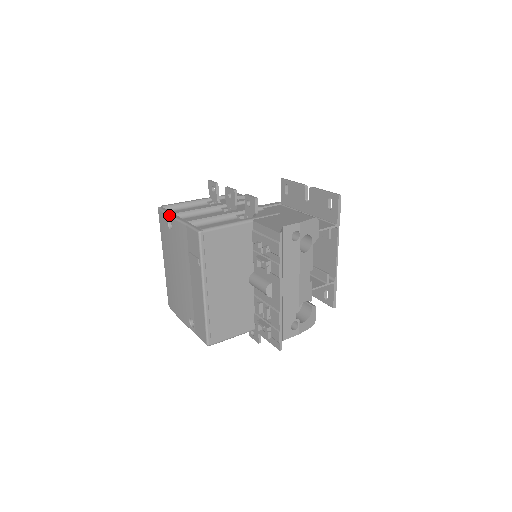
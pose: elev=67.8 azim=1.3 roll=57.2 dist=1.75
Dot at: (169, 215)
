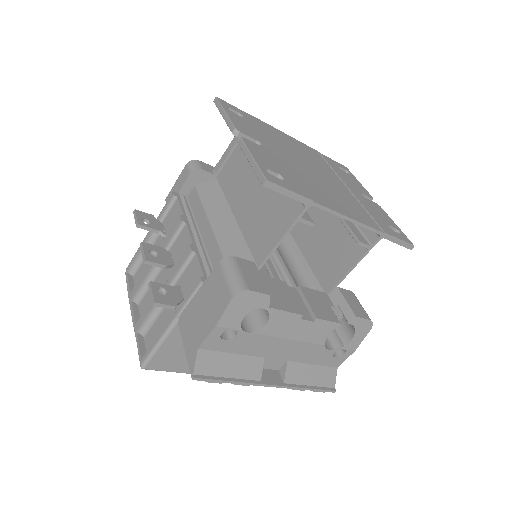
Dot at: (129, 303)
